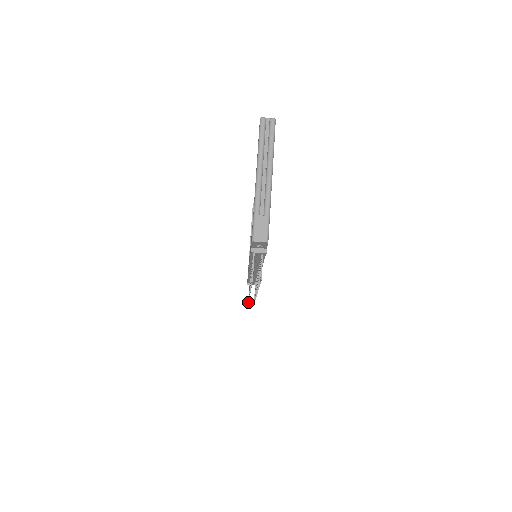
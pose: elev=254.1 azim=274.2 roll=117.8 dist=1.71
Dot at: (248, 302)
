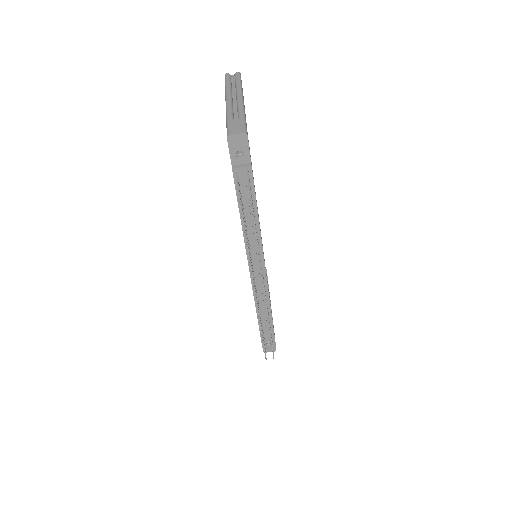
Dot at: (265, 357)
